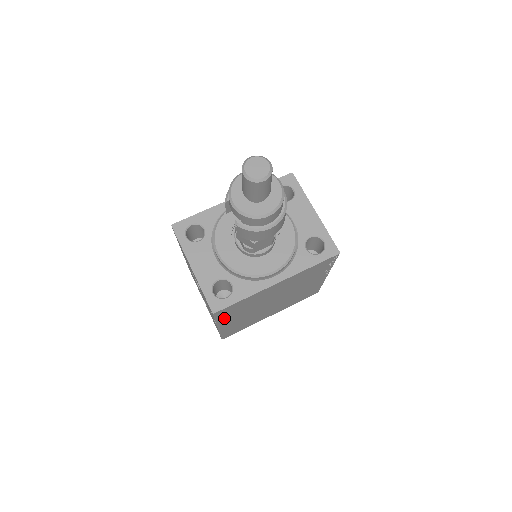
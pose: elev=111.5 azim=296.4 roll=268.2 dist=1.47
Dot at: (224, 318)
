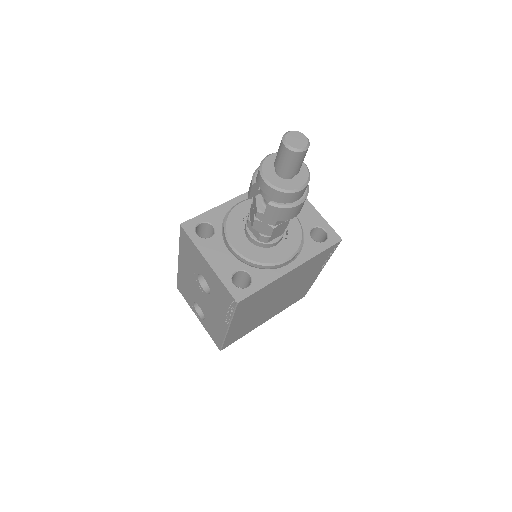
Dot at: (239, 314)
